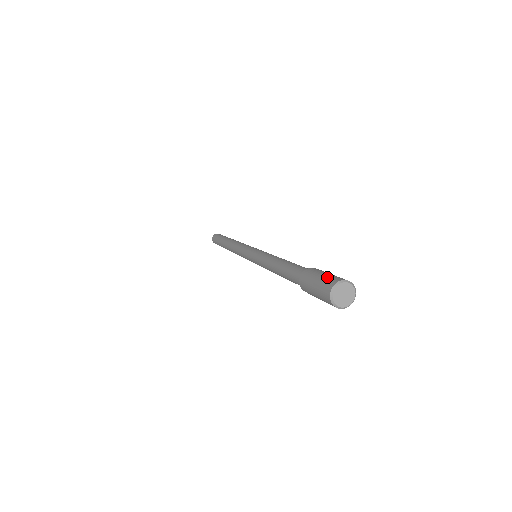
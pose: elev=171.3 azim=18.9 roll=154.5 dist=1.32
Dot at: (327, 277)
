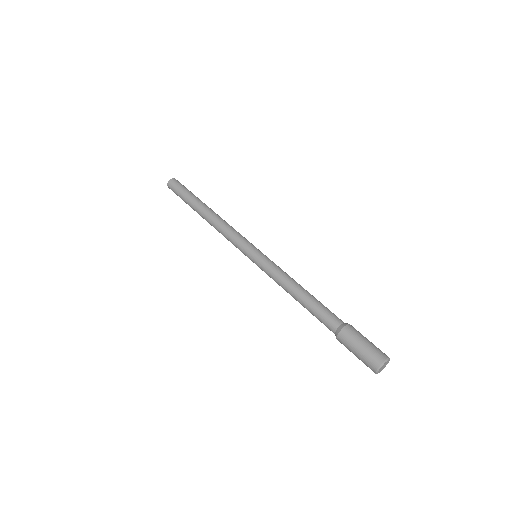
Dot at: (366, 357)
